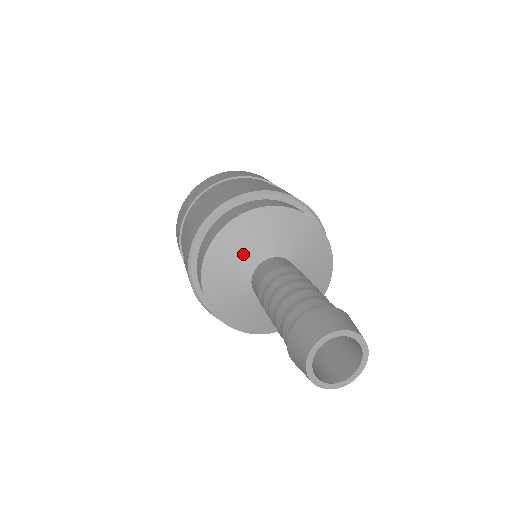
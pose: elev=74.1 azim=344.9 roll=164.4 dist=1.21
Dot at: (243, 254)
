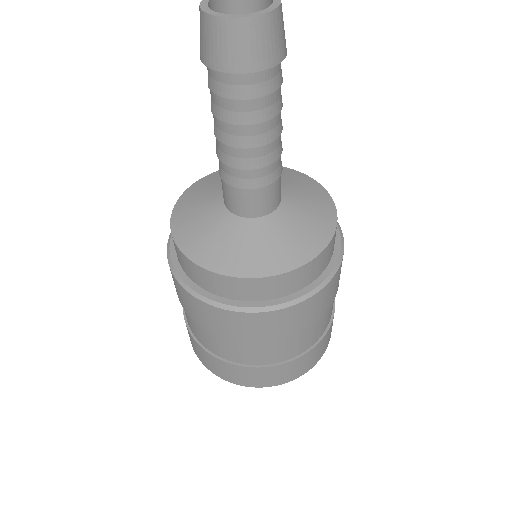
Dot at: (220, 184)
